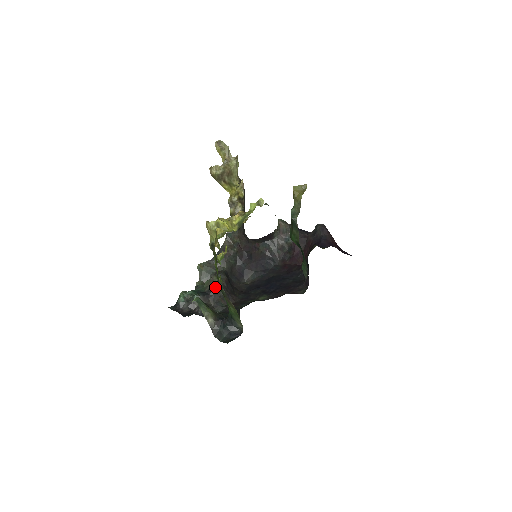
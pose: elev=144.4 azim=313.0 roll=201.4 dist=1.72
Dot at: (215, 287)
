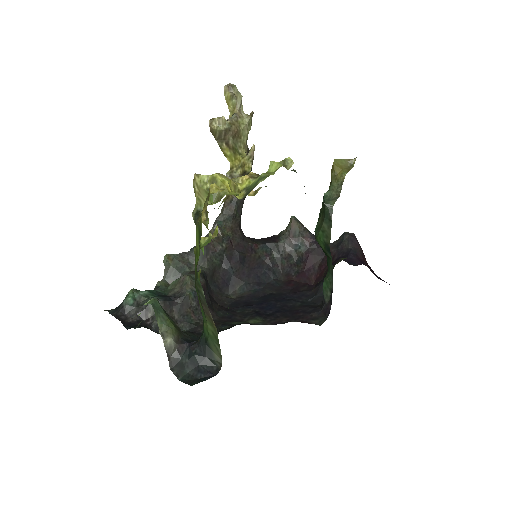
Dot at: (185, 291)
